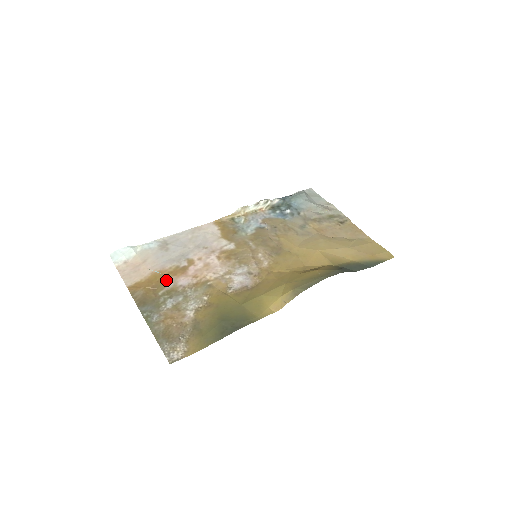
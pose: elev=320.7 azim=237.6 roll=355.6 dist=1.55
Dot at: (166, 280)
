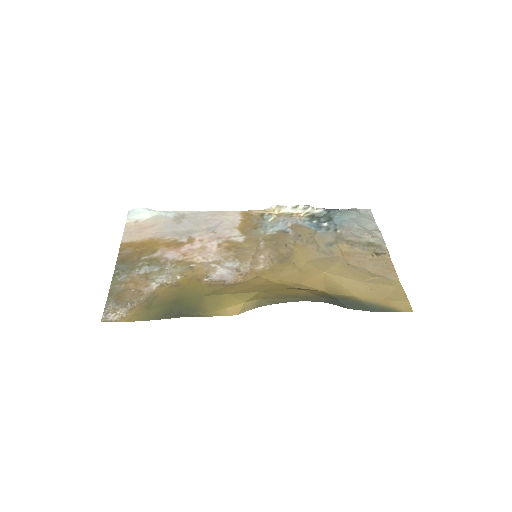
Dot at: (157, 248)
